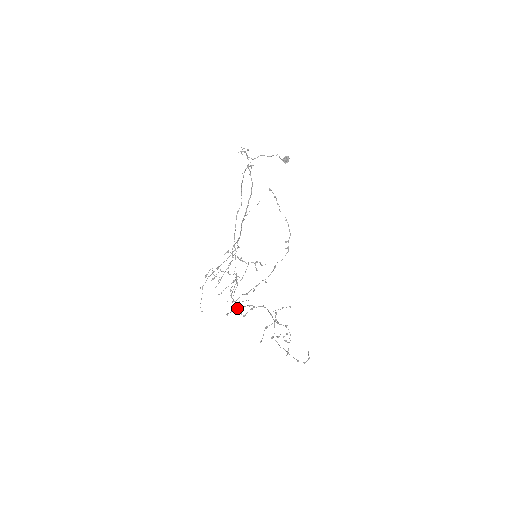
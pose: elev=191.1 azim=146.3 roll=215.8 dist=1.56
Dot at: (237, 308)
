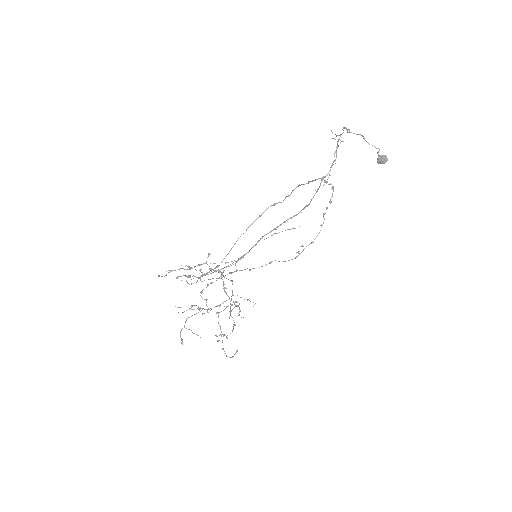
Dot at: occluded
